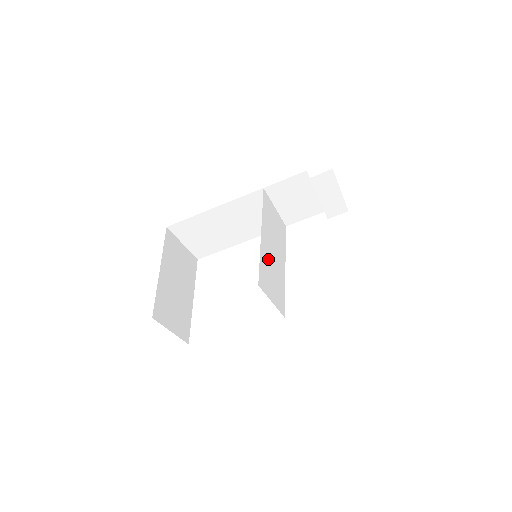
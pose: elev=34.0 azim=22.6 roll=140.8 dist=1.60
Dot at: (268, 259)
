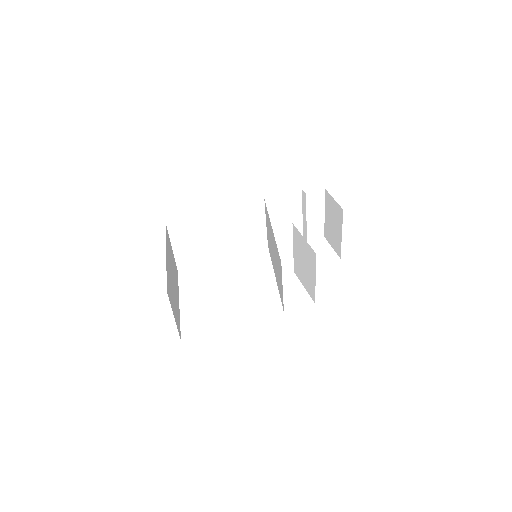
Dot at: (275, 253)
